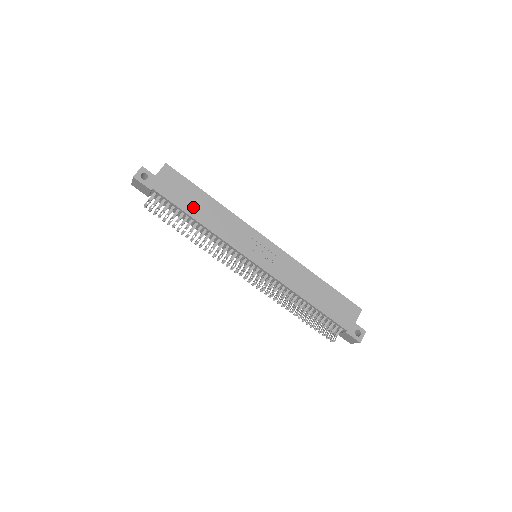
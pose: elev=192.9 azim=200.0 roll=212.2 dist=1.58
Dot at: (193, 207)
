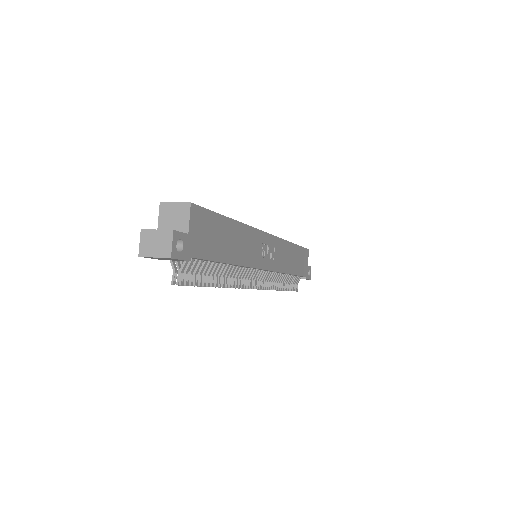
Dot at: (224, 248)
